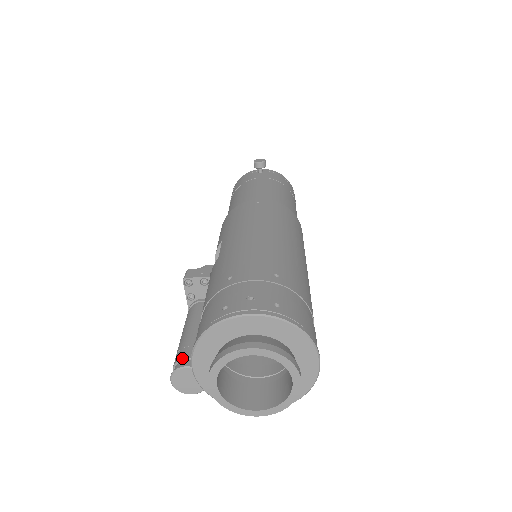
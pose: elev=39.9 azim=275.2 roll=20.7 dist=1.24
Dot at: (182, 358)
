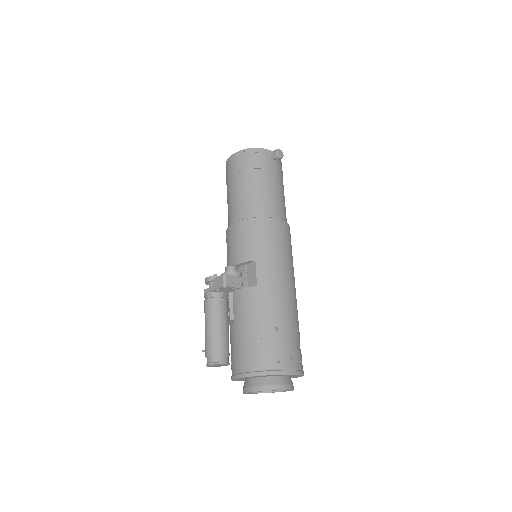
Dot at: (221, 355)
